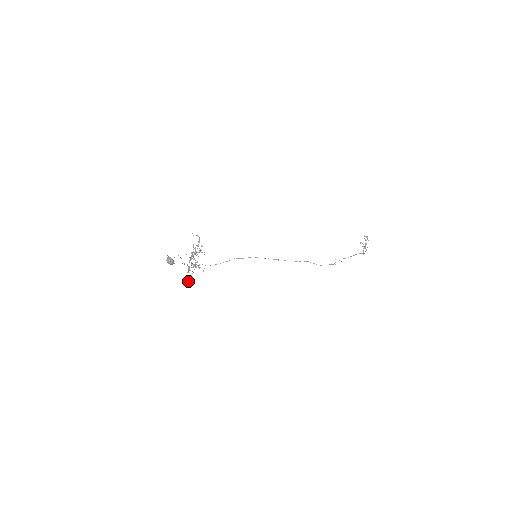
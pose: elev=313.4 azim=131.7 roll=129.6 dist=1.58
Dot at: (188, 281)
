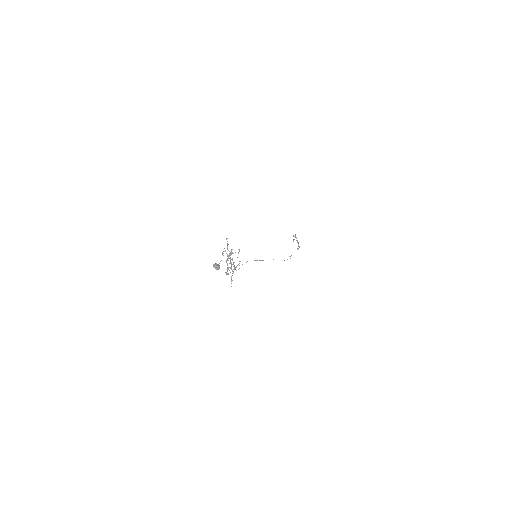
Dot at: occluded
